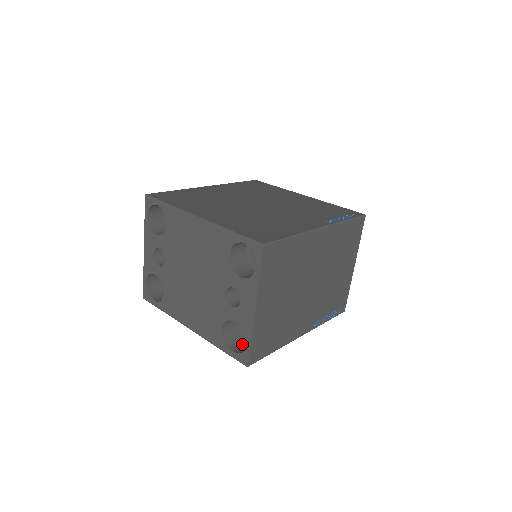
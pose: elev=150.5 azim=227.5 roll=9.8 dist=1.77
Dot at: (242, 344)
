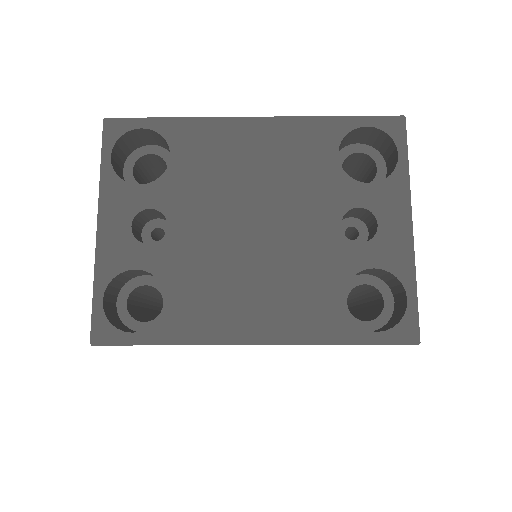
Dot at: occluded
